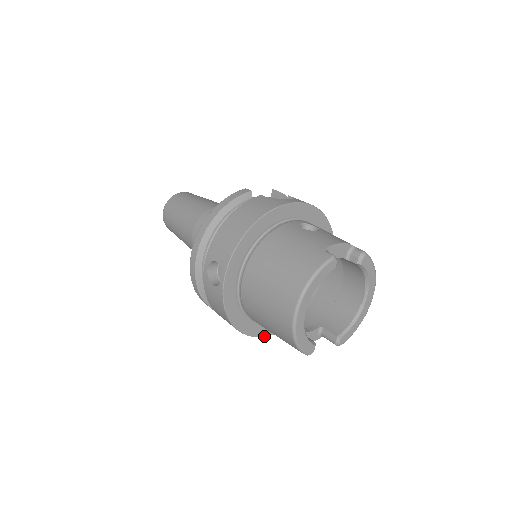
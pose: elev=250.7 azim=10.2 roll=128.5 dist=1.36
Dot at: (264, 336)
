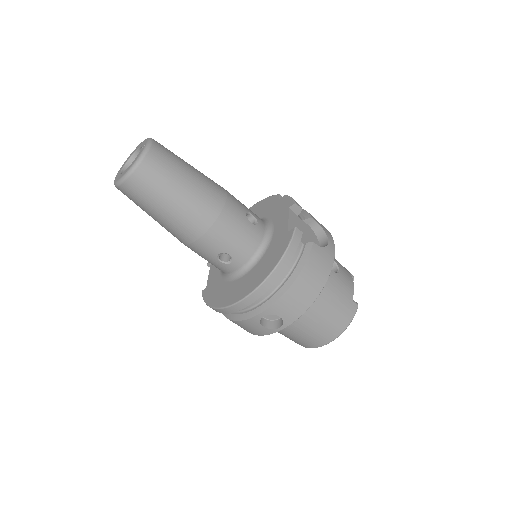
Dot at: occluded
